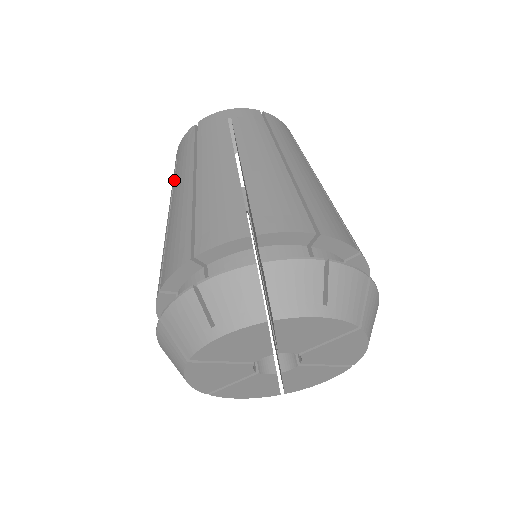
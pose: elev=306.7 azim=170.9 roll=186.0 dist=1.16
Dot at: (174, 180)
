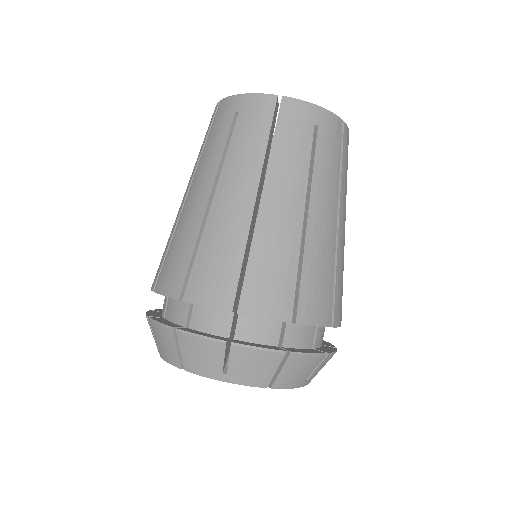
Dot at: occluded
